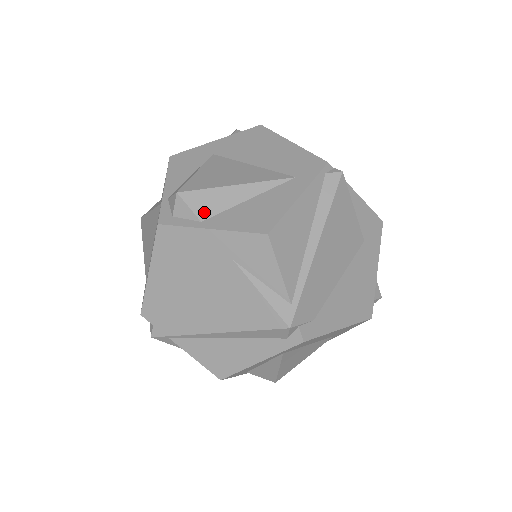
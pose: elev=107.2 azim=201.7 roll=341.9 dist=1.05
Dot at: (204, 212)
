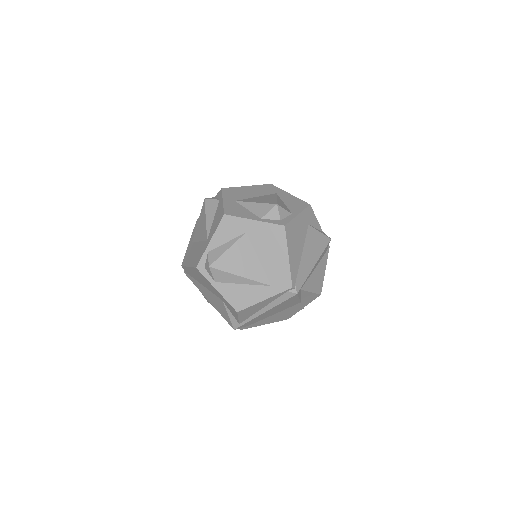
Dot at: (218, 279)
